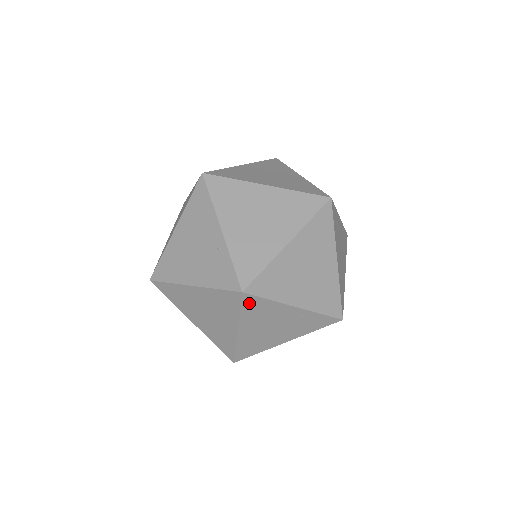
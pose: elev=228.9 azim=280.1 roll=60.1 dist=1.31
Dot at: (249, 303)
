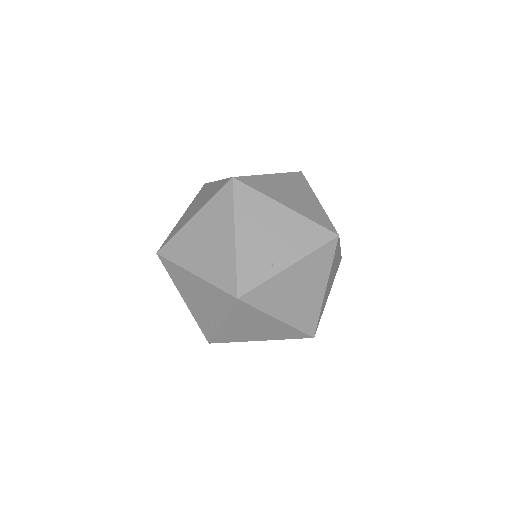
Dot at: occluded
